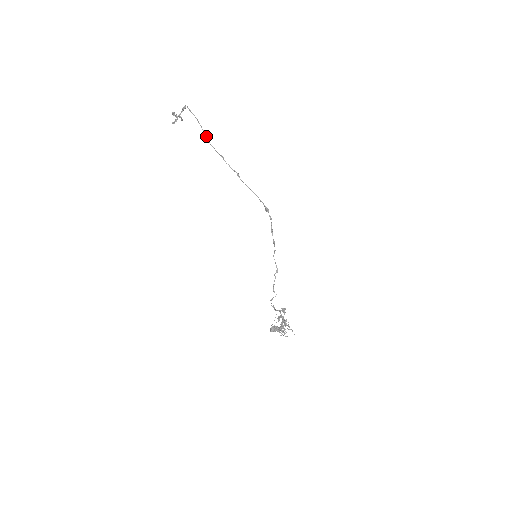
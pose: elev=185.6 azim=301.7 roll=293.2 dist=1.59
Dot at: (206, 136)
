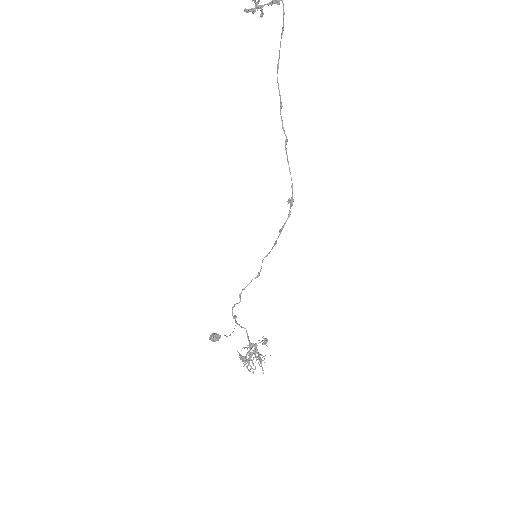
Dot at: occluded
